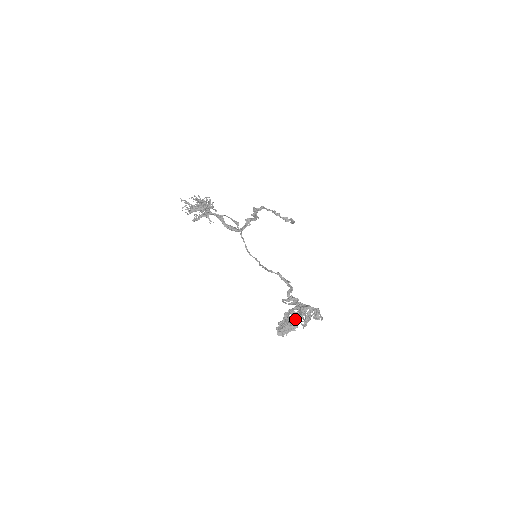
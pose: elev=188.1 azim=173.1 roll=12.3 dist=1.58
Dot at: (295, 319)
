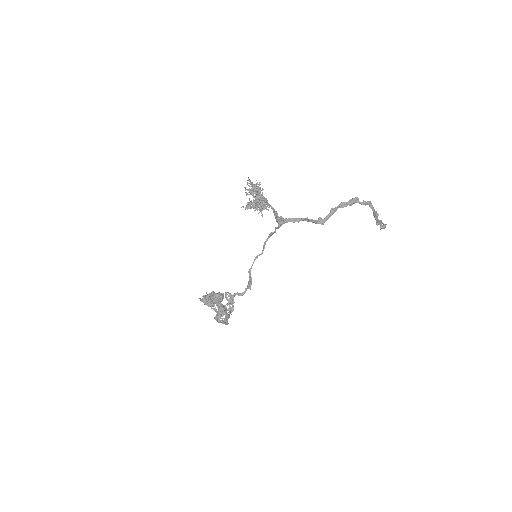
Dot at: (217, 306)
